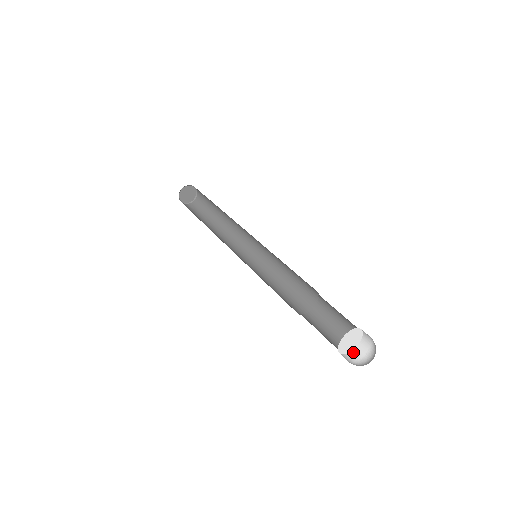
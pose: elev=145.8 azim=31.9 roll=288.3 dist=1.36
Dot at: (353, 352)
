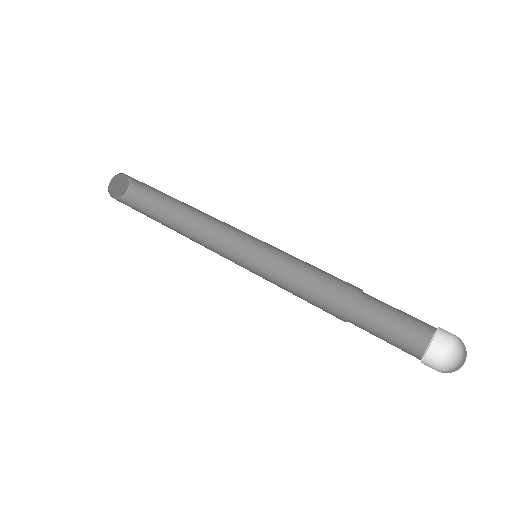
Dot at: (424, 363)
